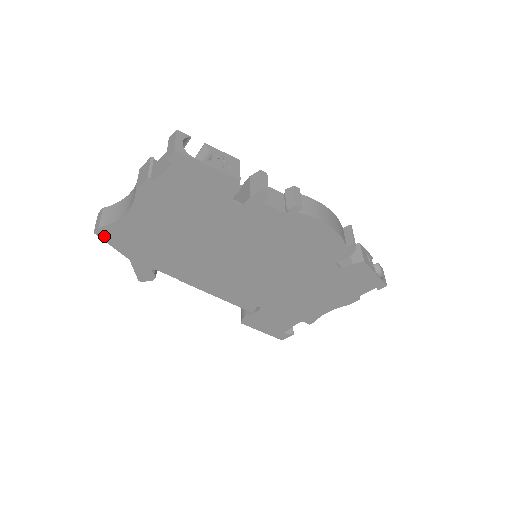
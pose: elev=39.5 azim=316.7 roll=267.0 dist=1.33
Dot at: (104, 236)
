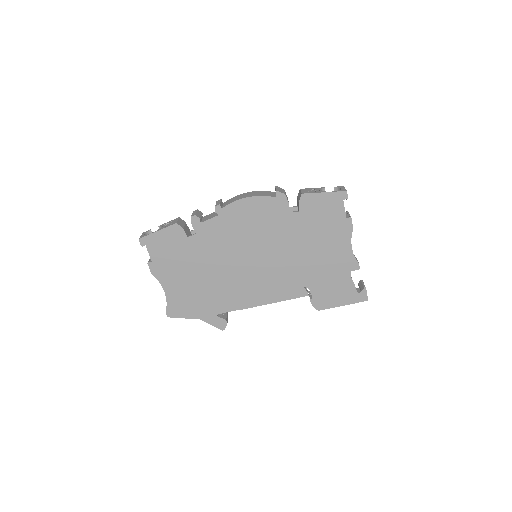
Dot at: (173, 315)
